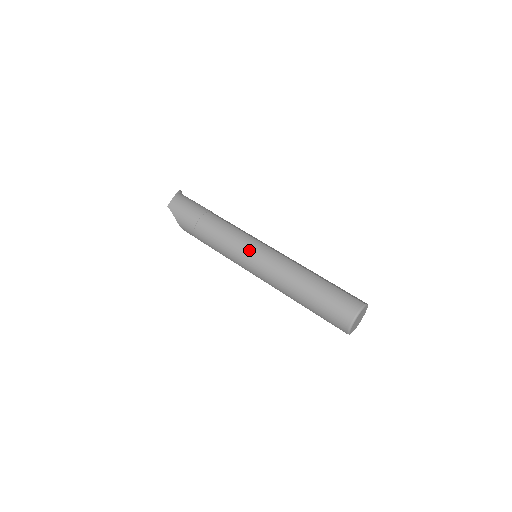
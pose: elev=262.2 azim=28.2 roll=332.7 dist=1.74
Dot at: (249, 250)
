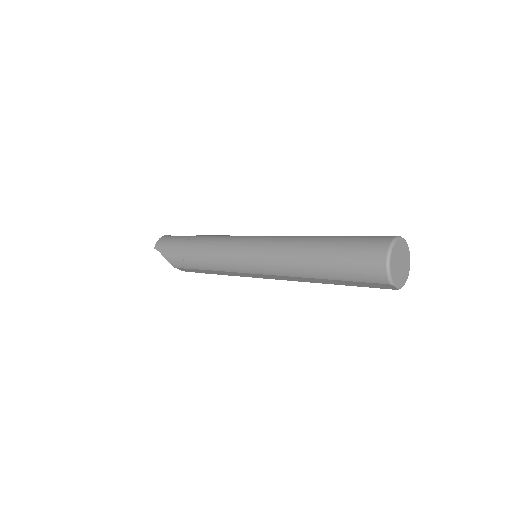
Dot at: (242, 244)
